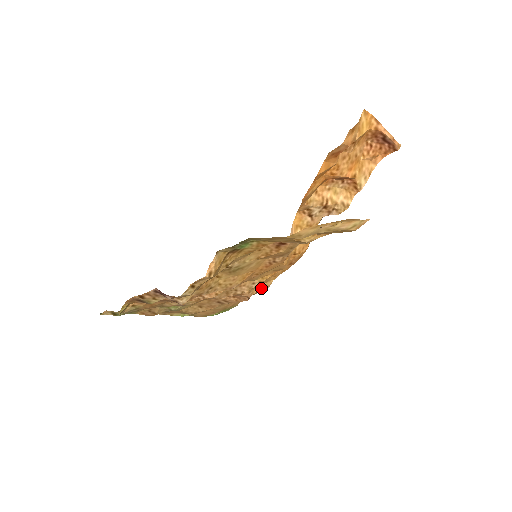
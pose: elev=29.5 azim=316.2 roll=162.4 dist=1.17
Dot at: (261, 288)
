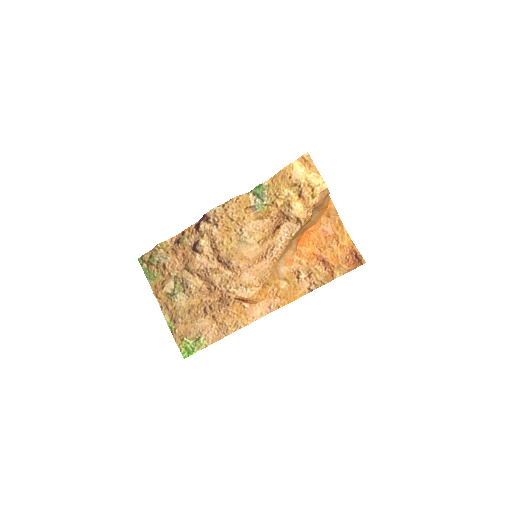
Dot at: (239, 318)
